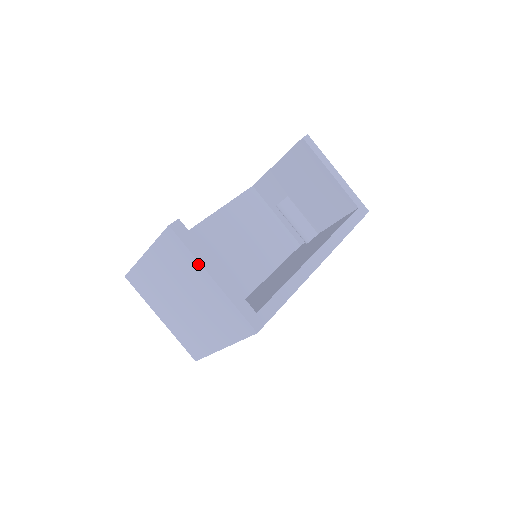
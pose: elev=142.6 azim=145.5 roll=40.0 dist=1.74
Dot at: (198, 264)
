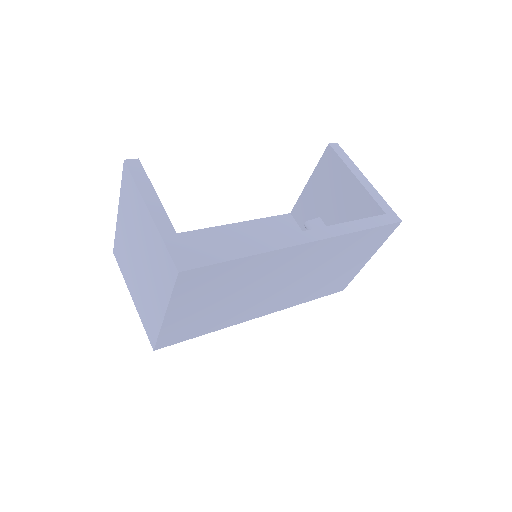
Dot at: (140, 197)
